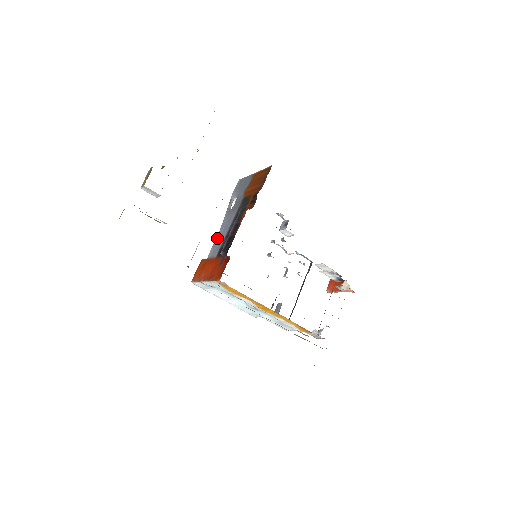
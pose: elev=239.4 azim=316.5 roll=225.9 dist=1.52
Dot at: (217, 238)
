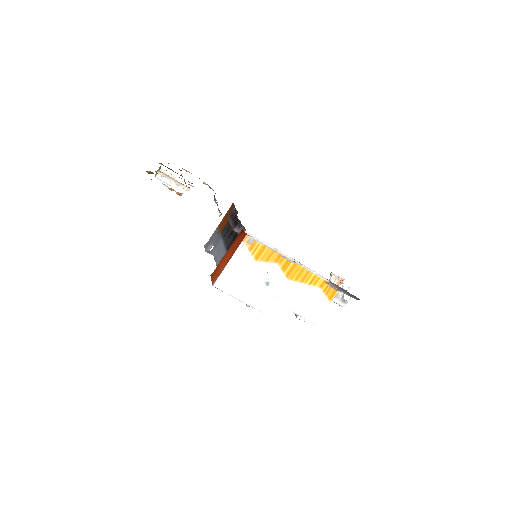
Dot at: (216, 256)
